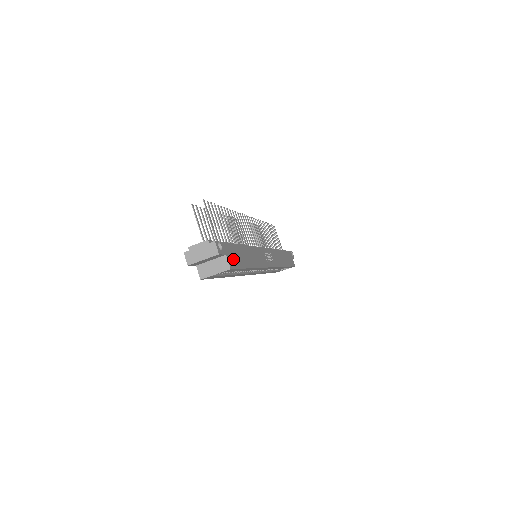
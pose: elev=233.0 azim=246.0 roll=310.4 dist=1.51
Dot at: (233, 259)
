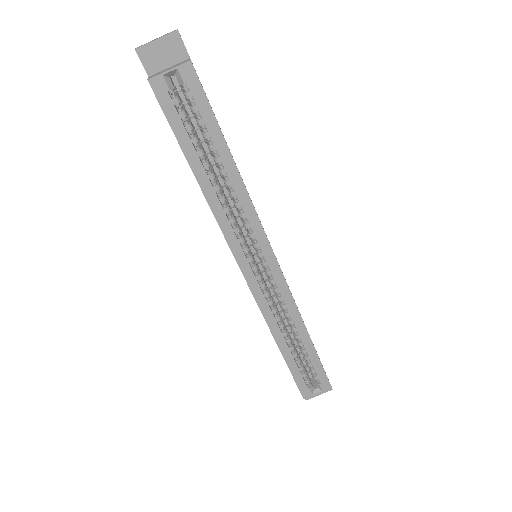
Dot at: occluded
